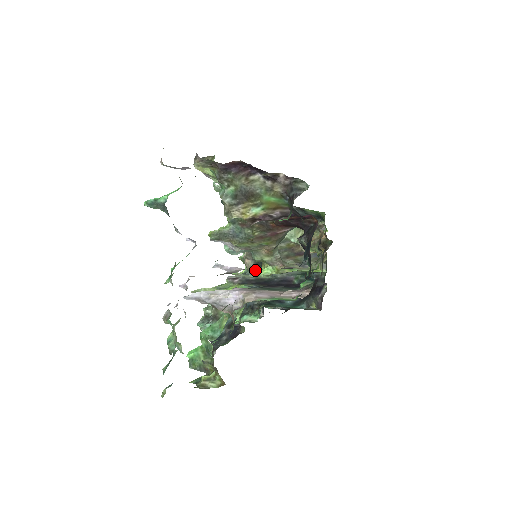
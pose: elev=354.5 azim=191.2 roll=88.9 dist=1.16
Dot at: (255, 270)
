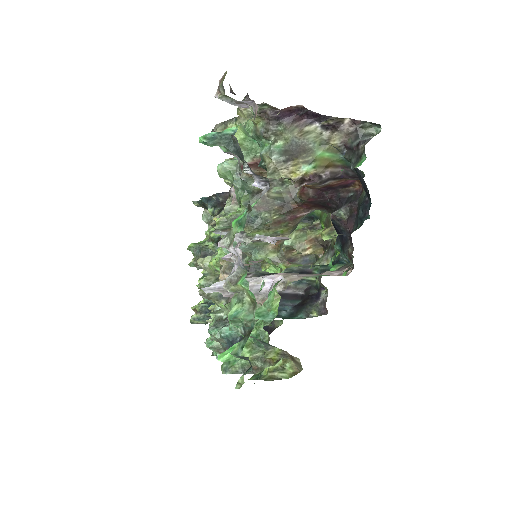
Dot at: occluded
